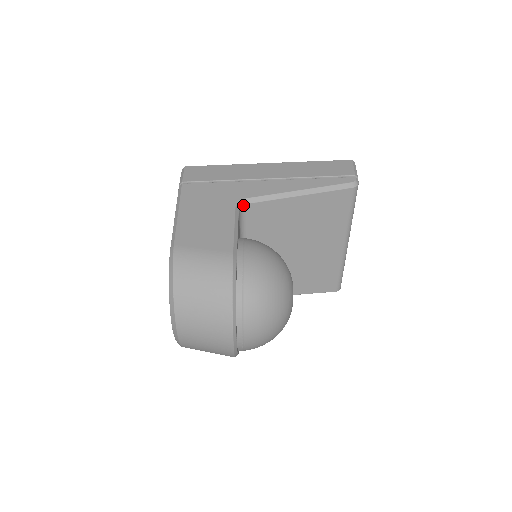
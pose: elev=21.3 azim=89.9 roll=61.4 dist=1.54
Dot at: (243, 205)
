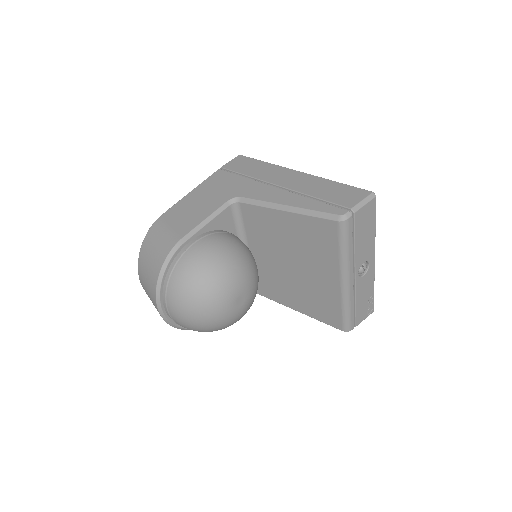
Dot at: (237, 202)
